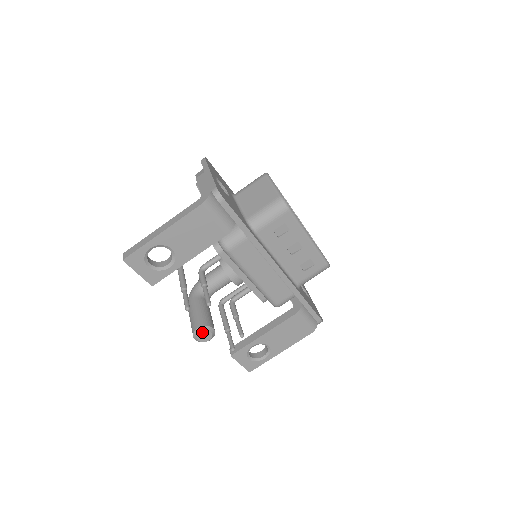
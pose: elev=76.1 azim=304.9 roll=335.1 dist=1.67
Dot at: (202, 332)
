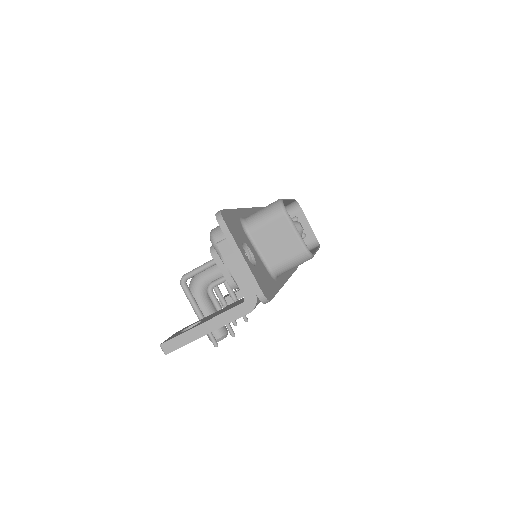
Dot at: (220, 340)
